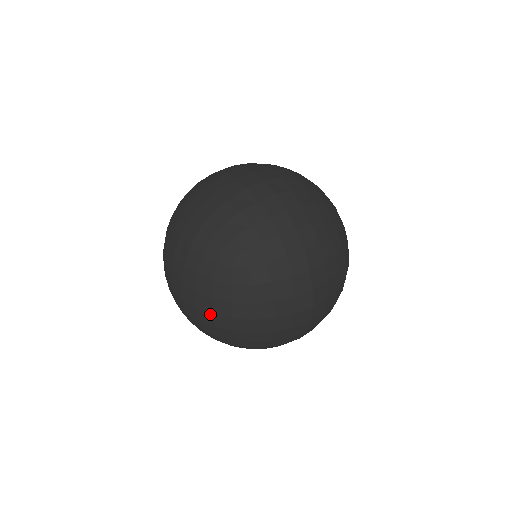
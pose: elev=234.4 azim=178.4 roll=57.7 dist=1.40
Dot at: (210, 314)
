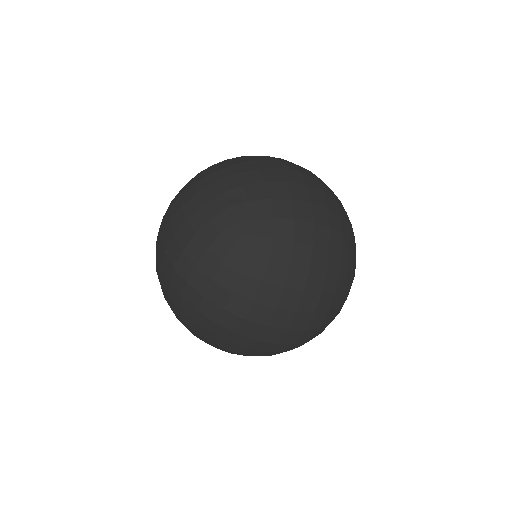
Dot at: occluded
